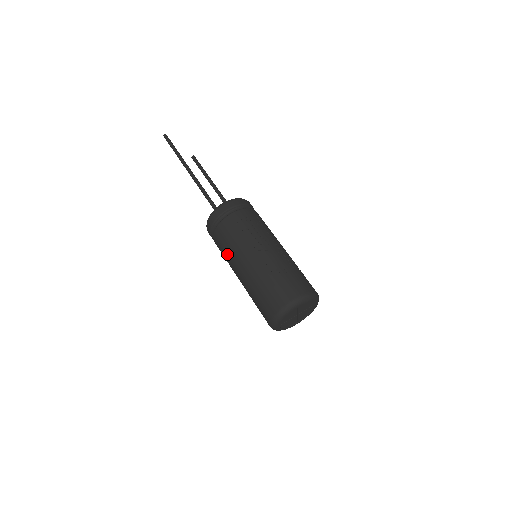
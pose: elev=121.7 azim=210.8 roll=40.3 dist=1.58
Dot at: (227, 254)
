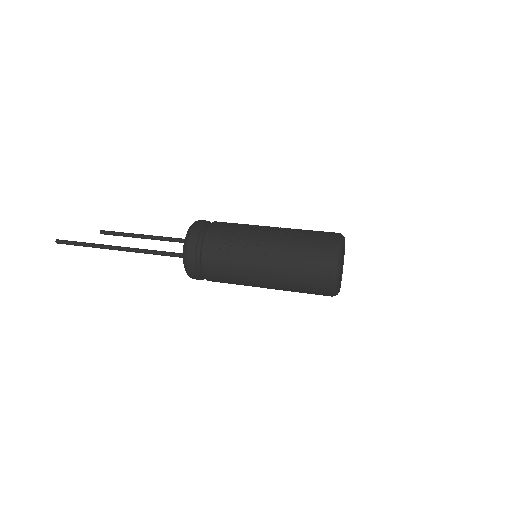
Dot at: (235, 281)
